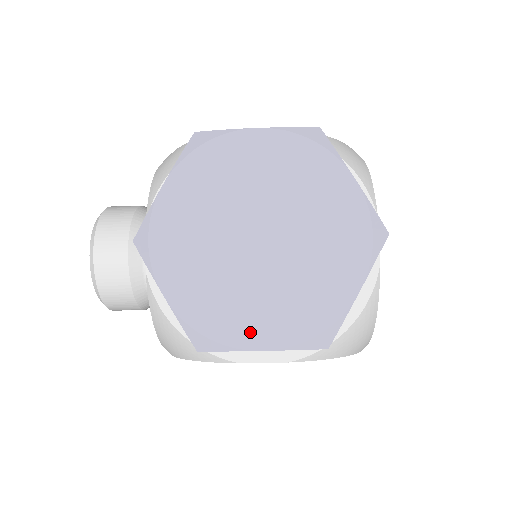
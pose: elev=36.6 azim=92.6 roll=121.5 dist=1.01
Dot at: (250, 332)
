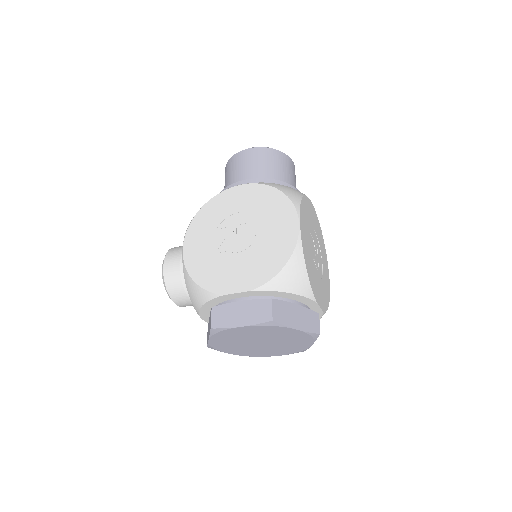
Dot at: (271, 354)
